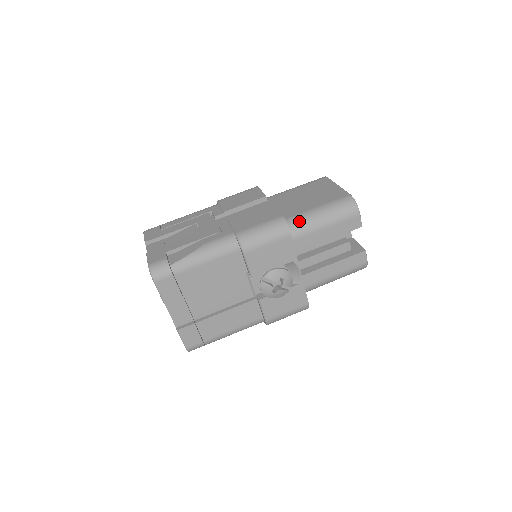
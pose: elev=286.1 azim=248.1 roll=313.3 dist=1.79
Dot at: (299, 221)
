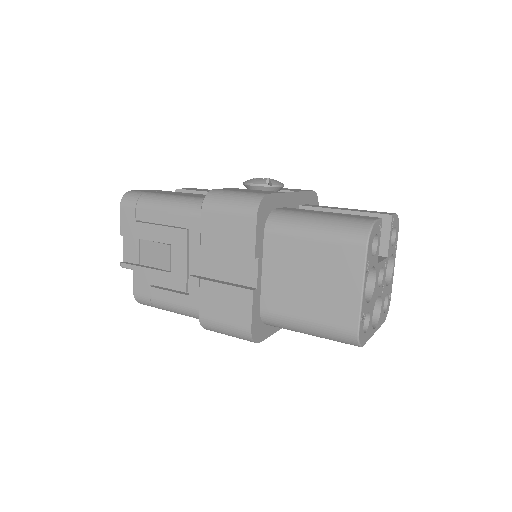
Dot at: occluded
